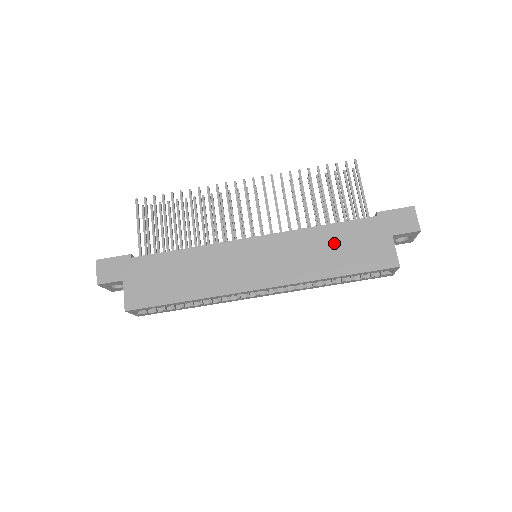
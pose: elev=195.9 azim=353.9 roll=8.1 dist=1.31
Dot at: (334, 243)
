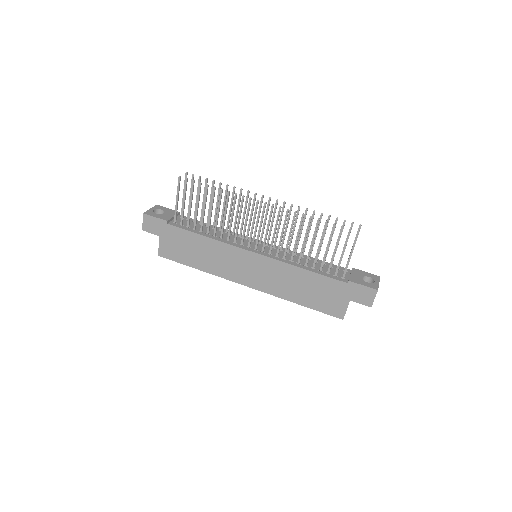
Dot at: (308, 285)
